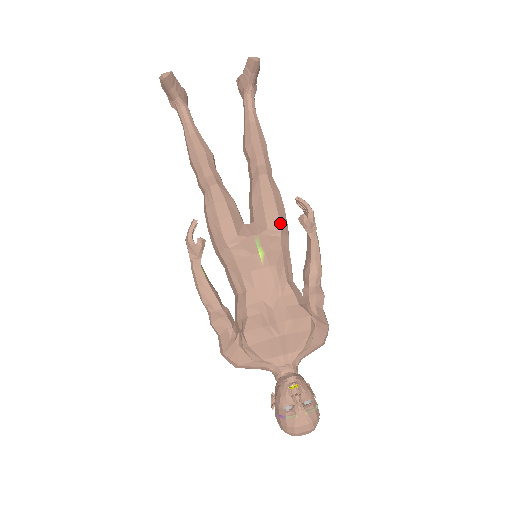
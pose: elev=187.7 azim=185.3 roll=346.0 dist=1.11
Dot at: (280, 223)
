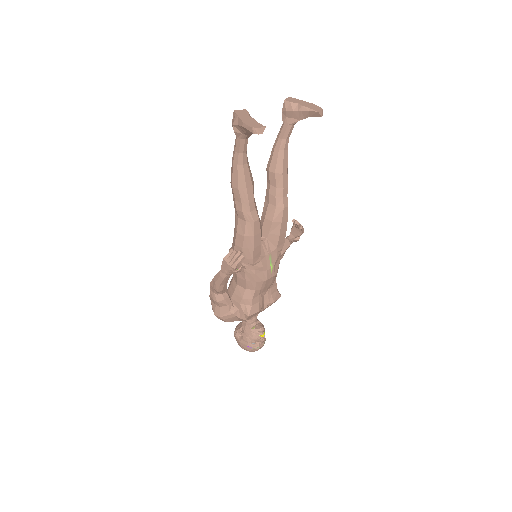
Dot at: (284, 242)
